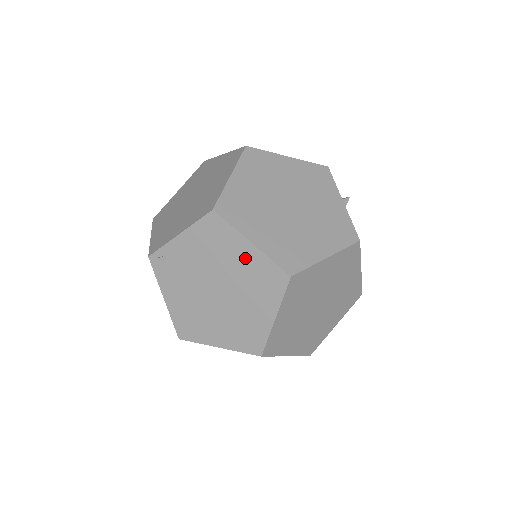
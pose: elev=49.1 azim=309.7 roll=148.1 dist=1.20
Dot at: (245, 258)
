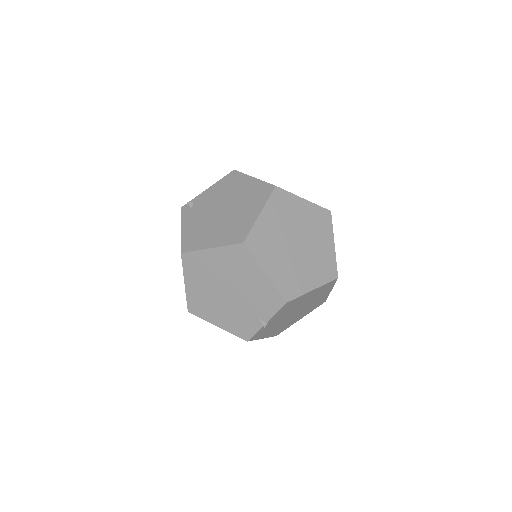
Dot at: (248, 186)
